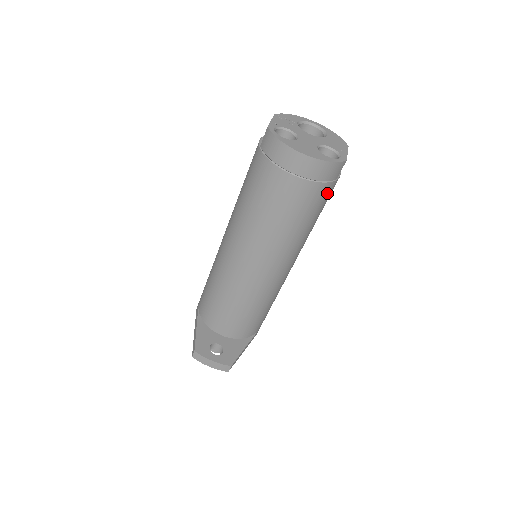
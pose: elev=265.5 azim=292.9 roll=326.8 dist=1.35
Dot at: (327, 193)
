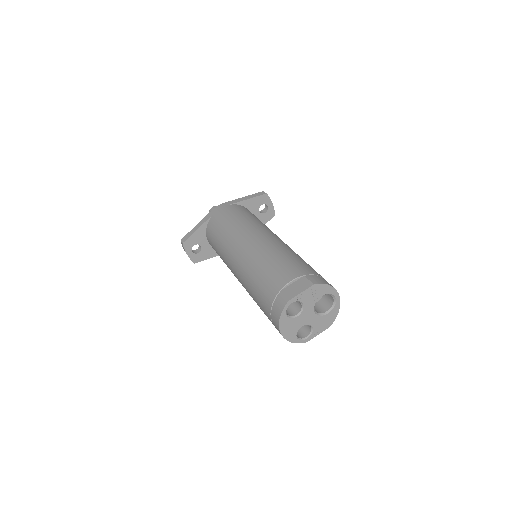
Dot at: occluded
